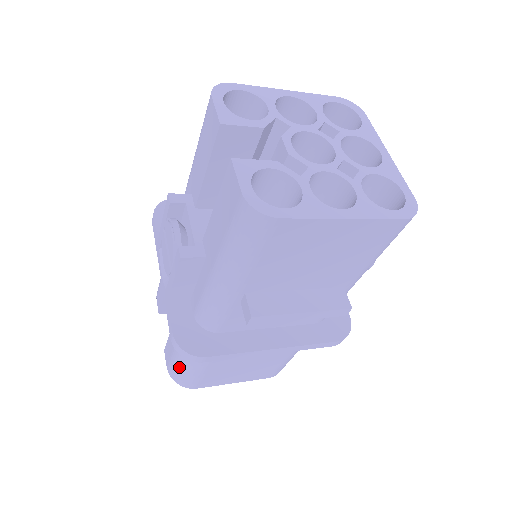
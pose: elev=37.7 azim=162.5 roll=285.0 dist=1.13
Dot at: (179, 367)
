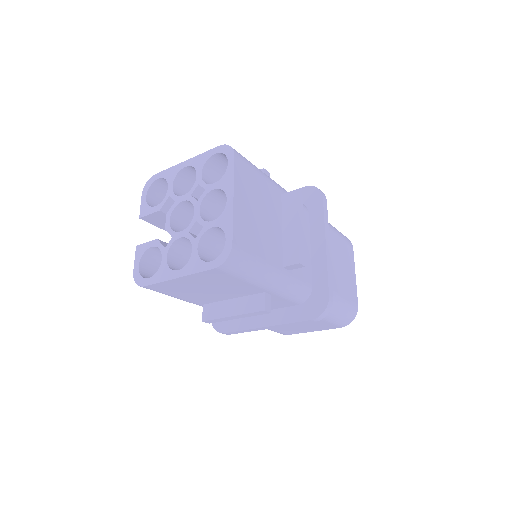
Dot at: occluded
